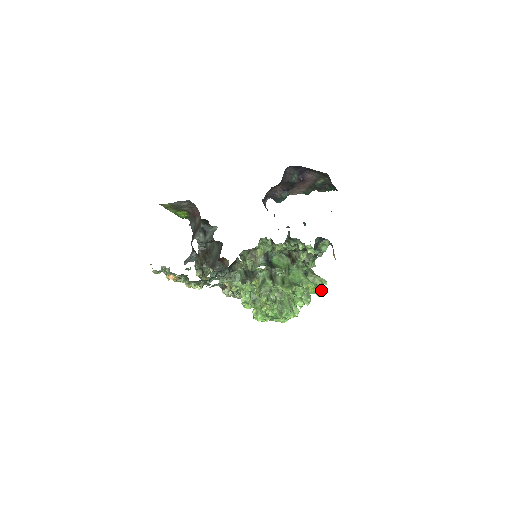
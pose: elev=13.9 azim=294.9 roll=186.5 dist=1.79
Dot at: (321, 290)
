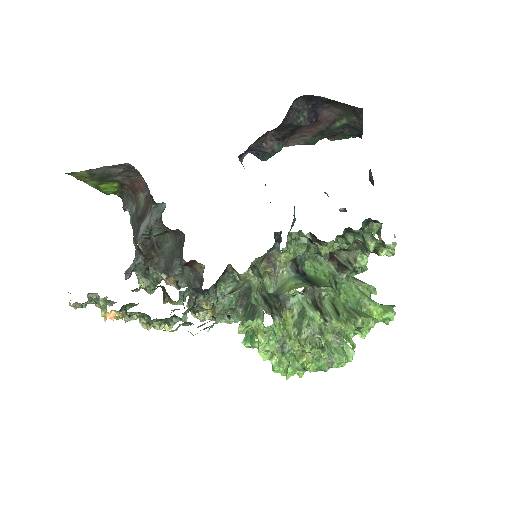
Dot at: occluded
